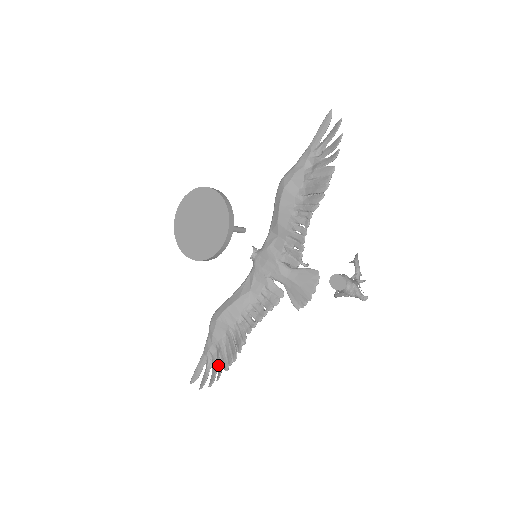
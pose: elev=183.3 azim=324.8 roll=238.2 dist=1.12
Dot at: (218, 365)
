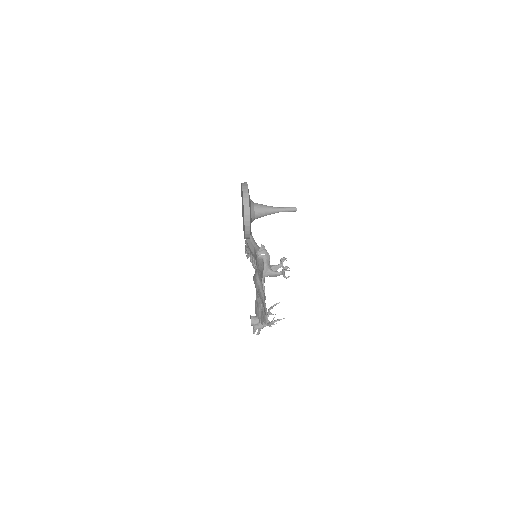
Dot at: occluded
